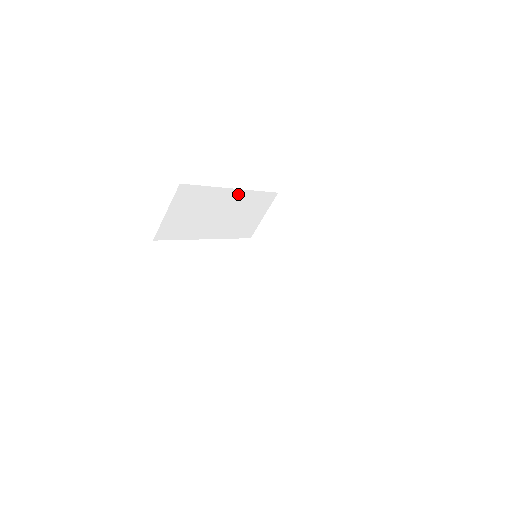
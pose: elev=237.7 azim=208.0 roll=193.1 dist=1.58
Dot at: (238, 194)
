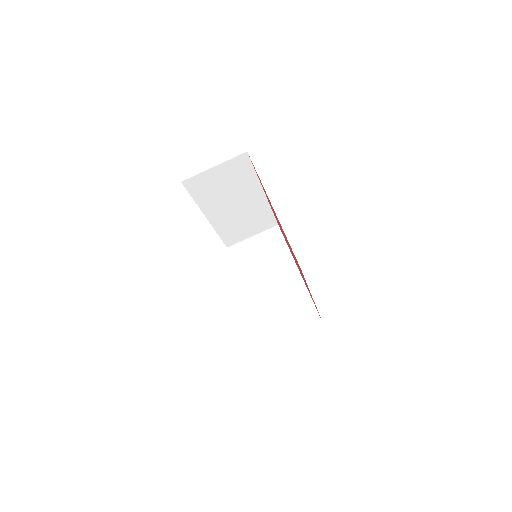
Dot at: (261, 200)
